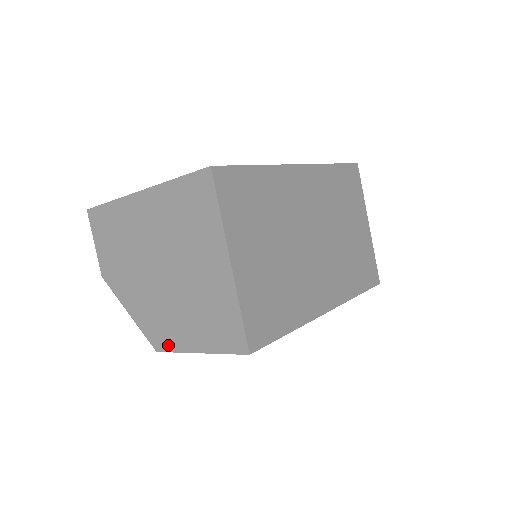
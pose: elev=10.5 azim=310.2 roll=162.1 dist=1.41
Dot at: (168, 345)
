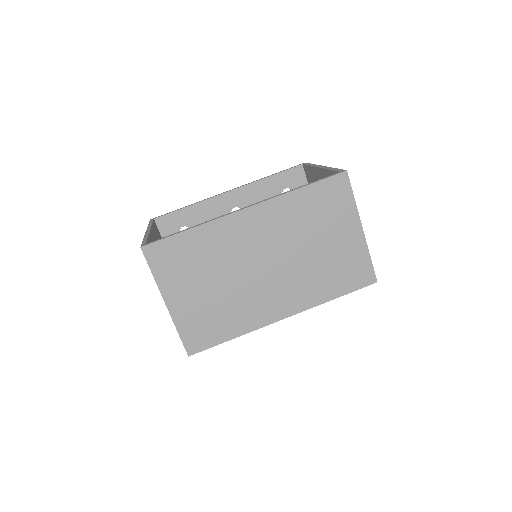
Dot at: occluded
